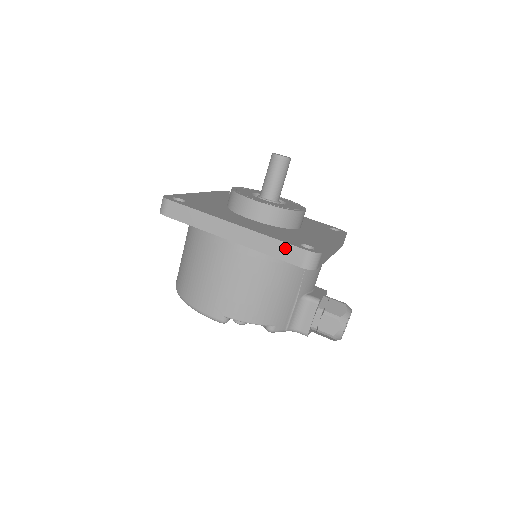
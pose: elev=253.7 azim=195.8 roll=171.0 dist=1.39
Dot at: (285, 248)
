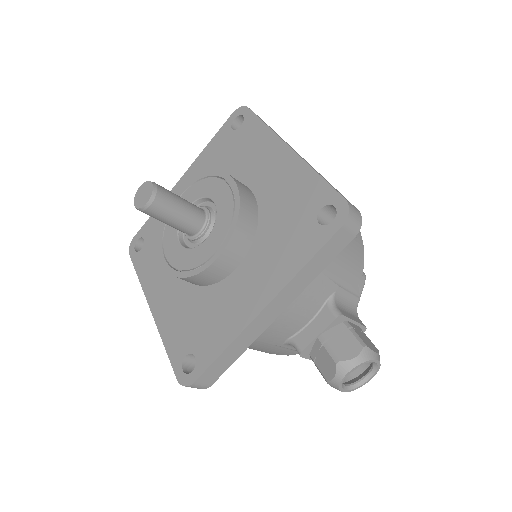
Dot at: occluded
